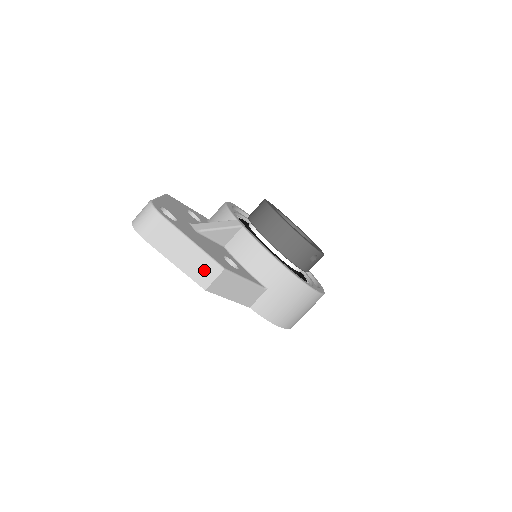
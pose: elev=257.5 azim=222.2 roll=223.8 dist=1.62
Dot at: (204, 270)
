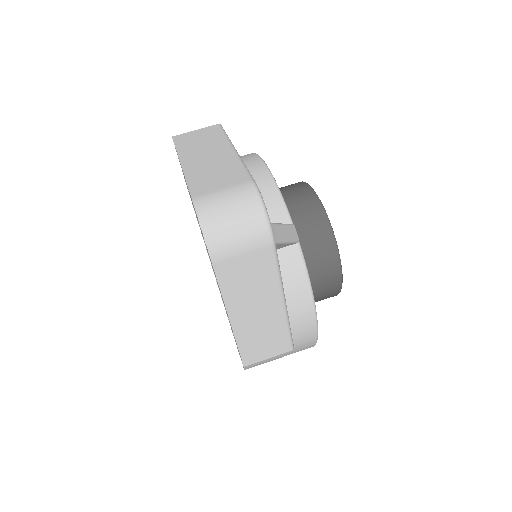
Dot at: (266, 341)
